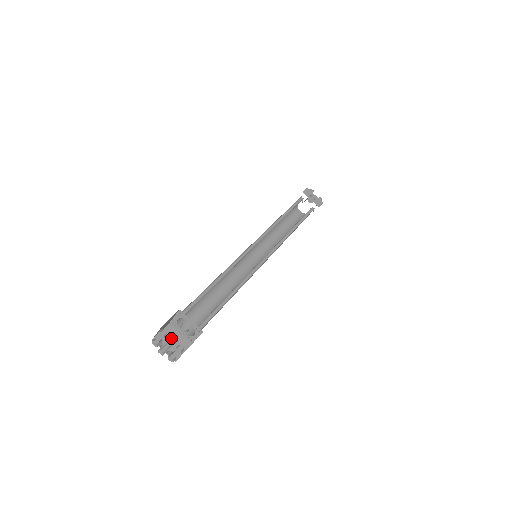
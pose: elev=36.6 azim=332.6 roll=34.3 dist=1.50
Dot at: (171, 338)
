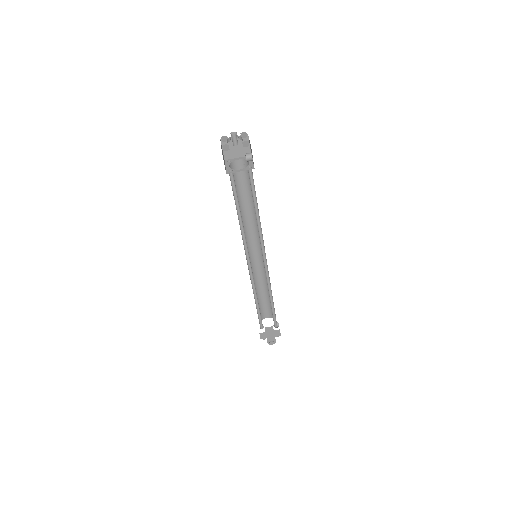
Dot at: occluded
